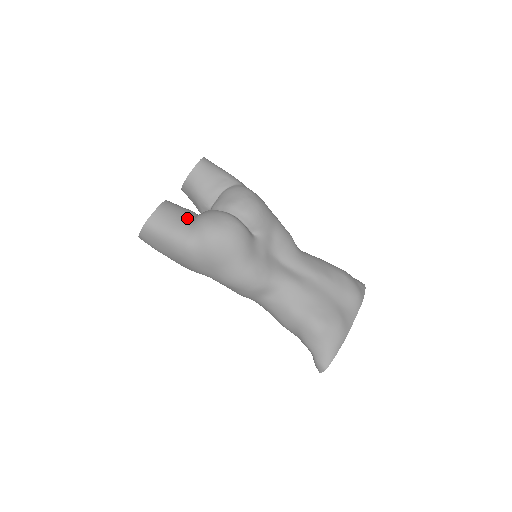
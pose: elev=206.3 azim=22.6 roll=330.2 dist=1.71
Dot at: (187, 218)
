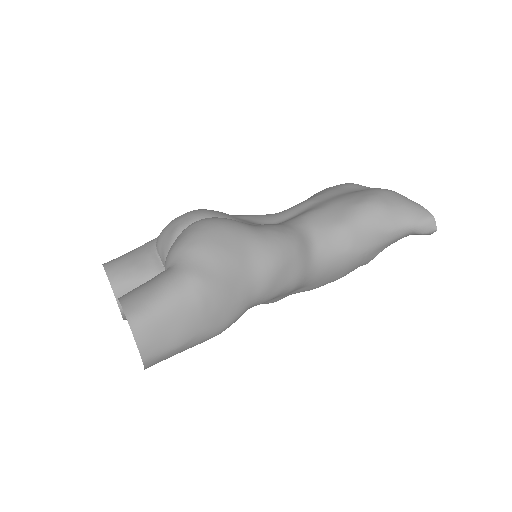
Dot at: (159, 274)
